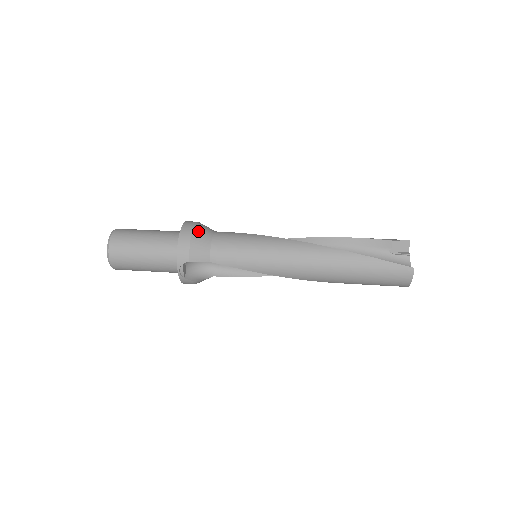
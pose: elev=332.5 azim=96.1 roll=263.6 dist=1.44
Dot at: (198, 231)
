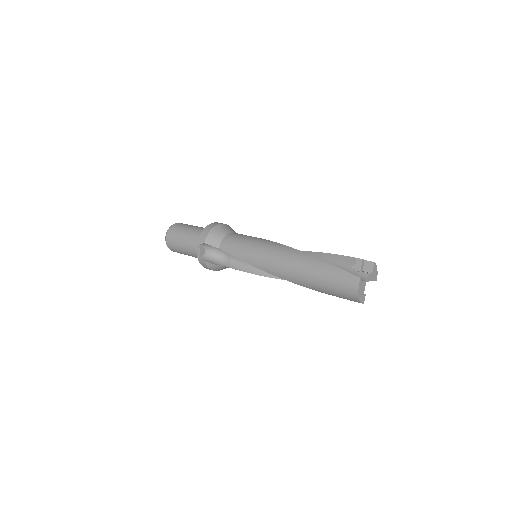
Dot at: (221, 227)
